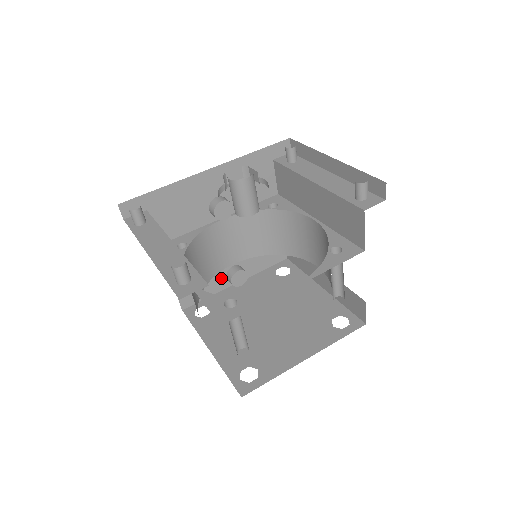
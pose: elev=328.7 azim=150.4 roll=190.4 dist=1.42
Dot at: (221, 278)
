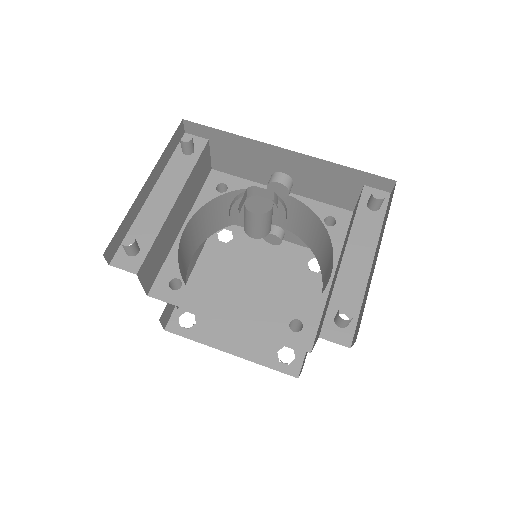
Dot at: occluded
